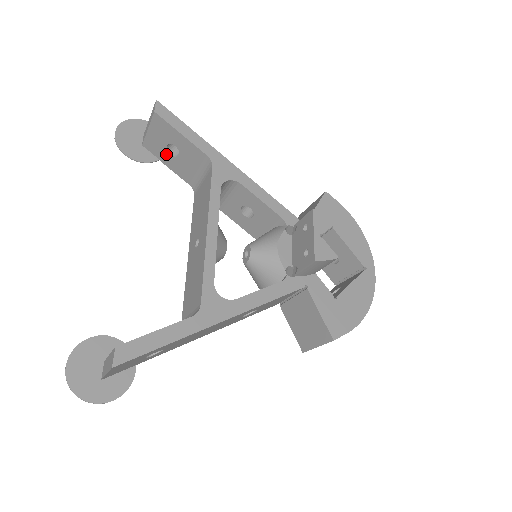
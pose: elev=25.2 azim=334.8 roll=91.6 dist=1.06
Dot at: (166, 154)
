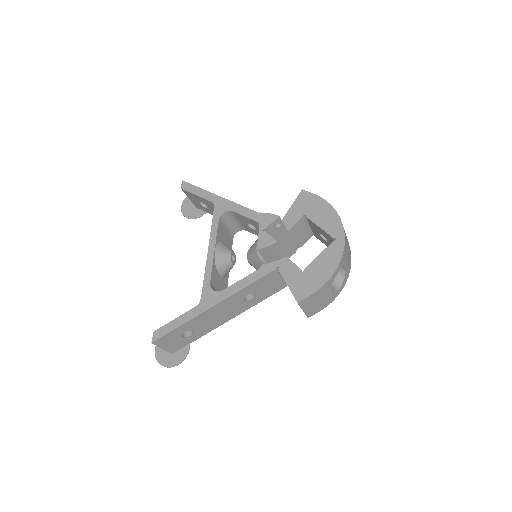
Dot at: (204, 208)
